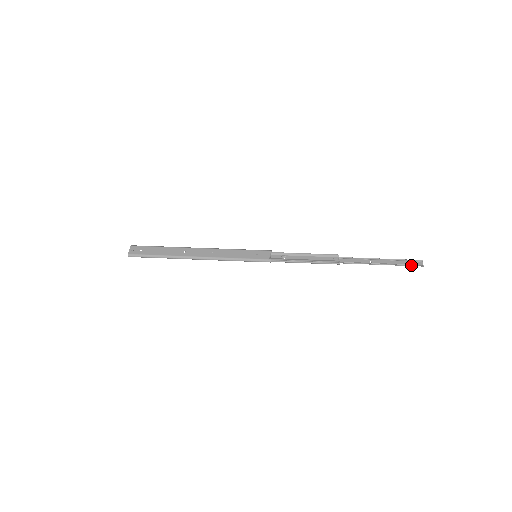
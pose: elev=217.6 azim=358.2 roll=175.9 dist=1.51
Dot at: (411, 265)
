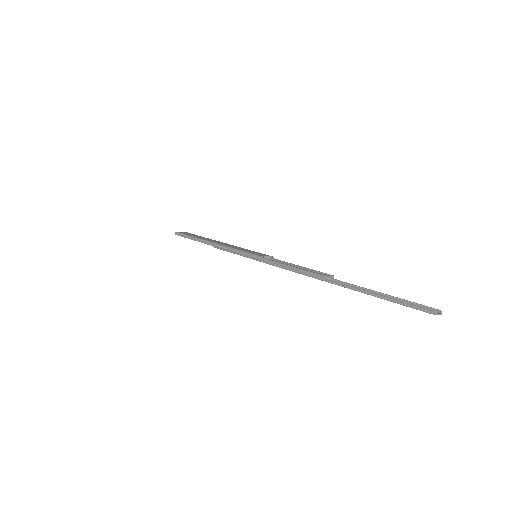
Dot at: (416, 307)
